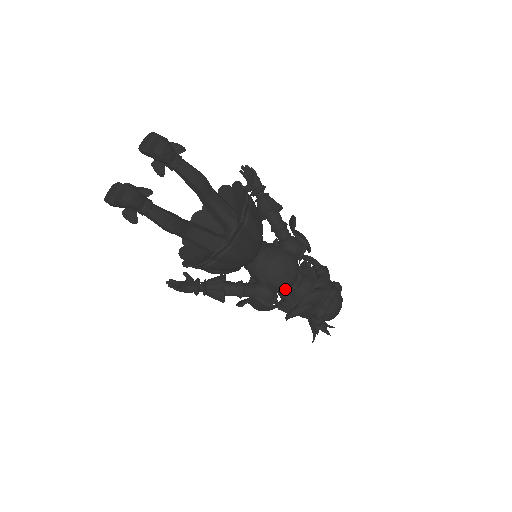
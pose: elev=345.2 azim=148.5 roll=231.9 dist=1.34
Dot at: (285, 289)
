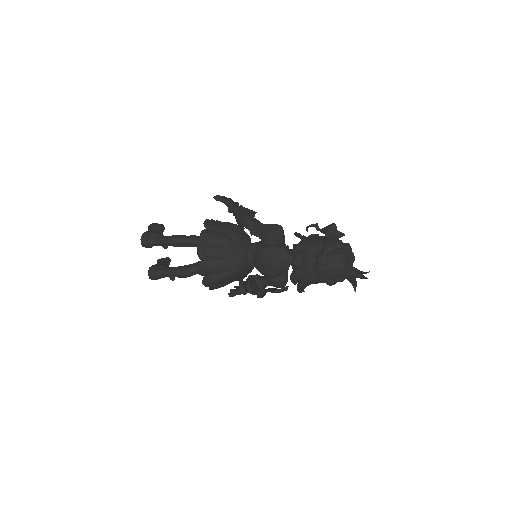
Dot at: (282, 273)
